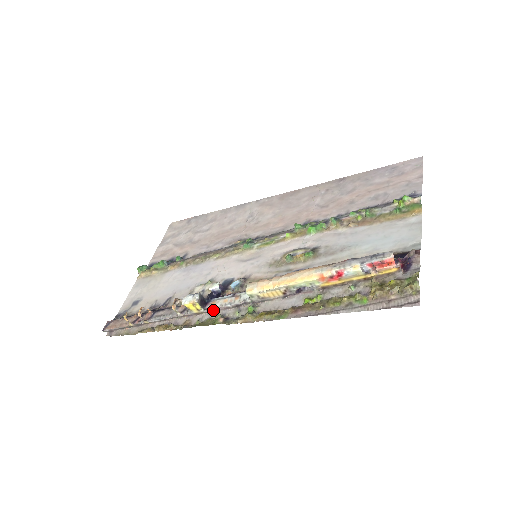
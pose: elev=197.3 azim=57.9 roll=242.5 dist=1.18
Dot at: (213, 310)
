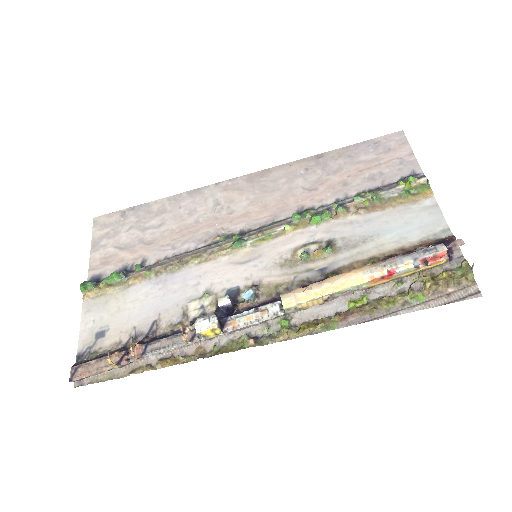
Dot at: (234, 331)
